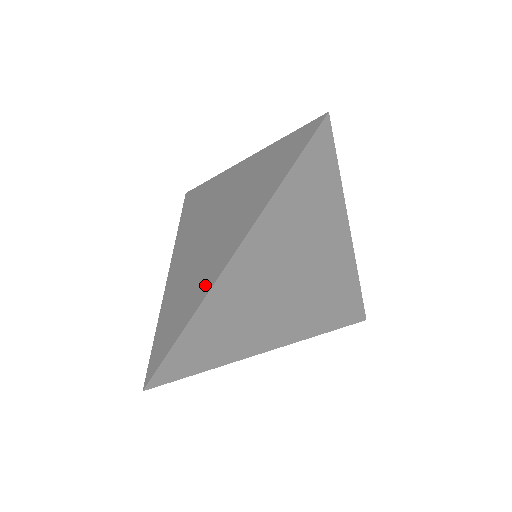
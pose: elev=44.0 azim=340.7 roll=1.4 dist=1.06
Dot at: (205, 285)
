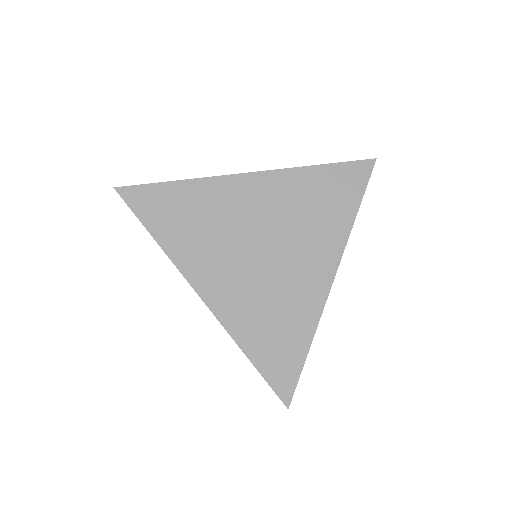
Dot at: occluded
